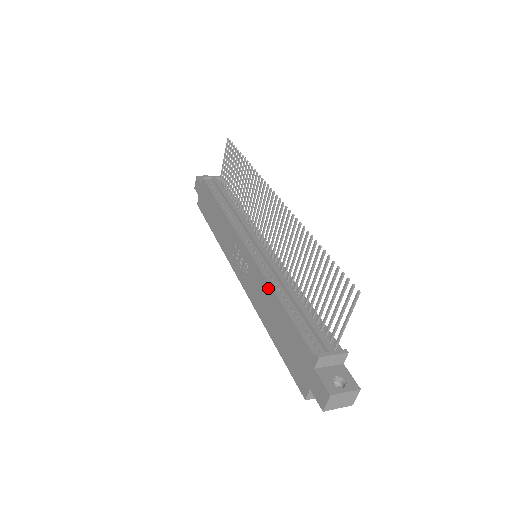
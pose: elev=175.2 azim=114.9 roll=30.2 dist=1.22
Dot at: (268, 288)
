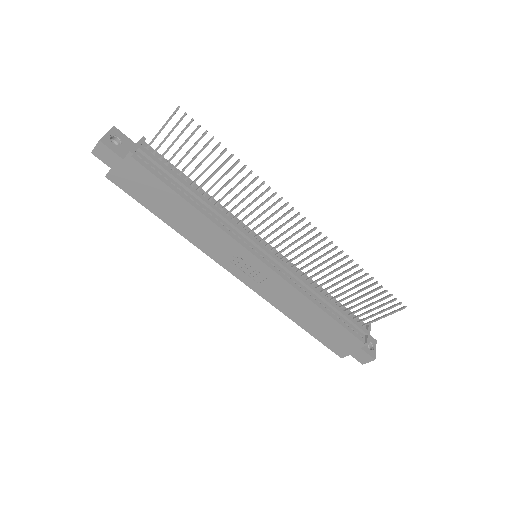
Dot at: (304, 299)
